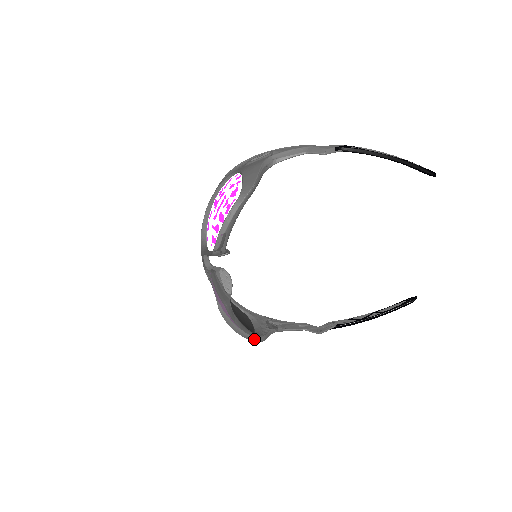
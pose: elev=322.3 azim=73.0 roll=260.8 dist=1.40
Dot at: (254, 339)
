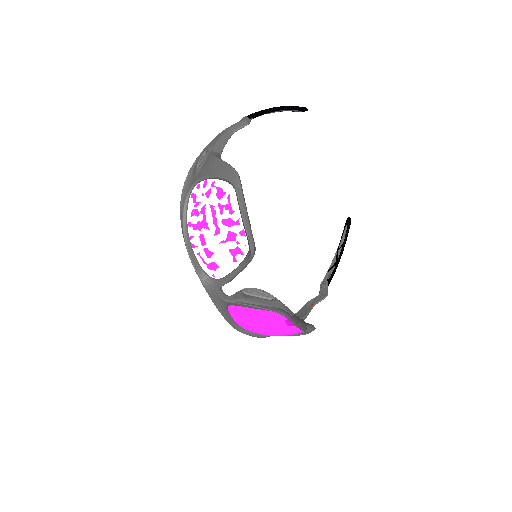
Dot at: (313, 328)
